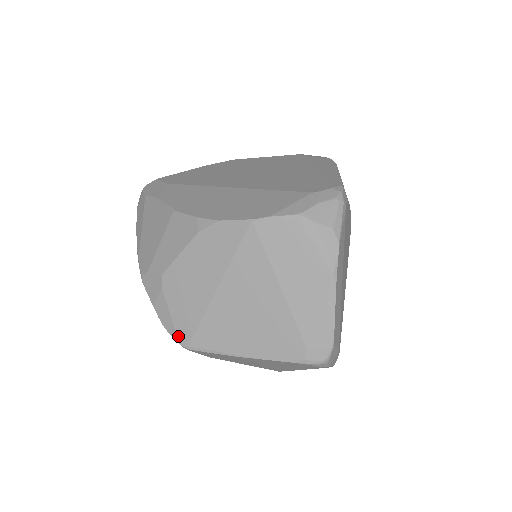
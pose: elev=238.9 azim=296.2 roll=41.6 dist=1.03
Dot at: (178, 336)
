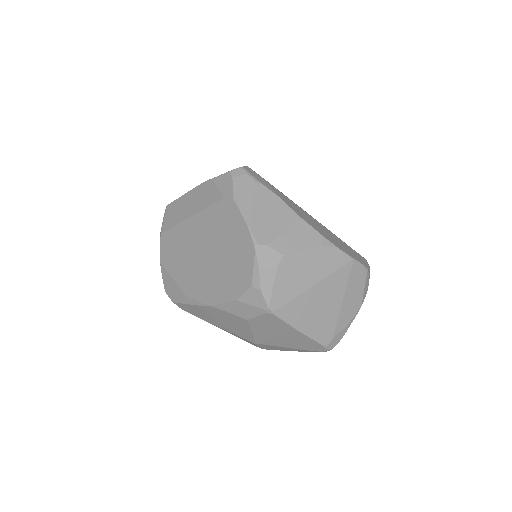
Dot at: (271, 301)
